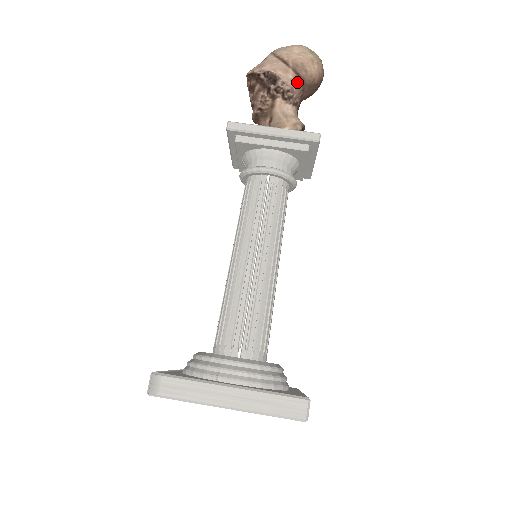
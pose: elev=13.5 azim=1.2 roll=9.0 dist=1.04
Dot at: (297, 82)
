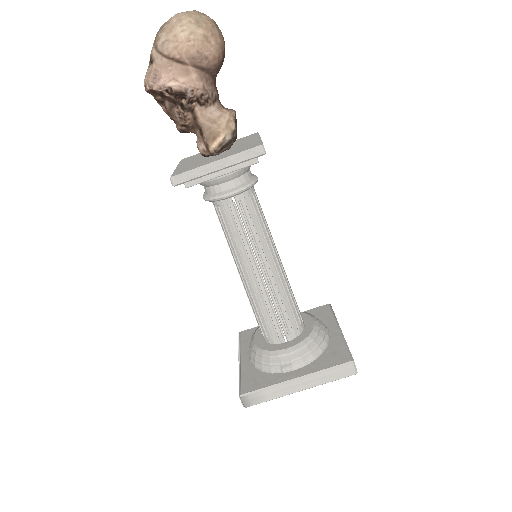
Dot at: (204, 76)
